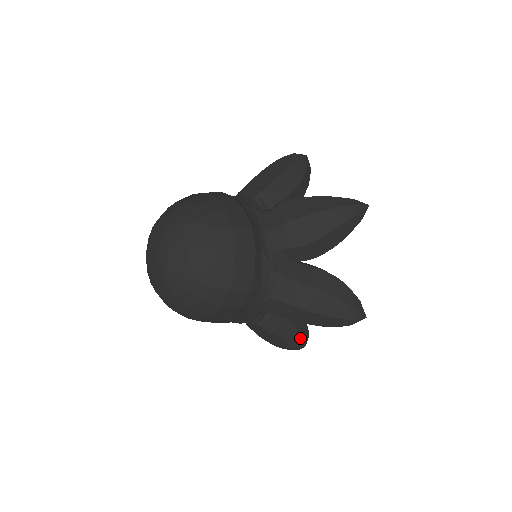
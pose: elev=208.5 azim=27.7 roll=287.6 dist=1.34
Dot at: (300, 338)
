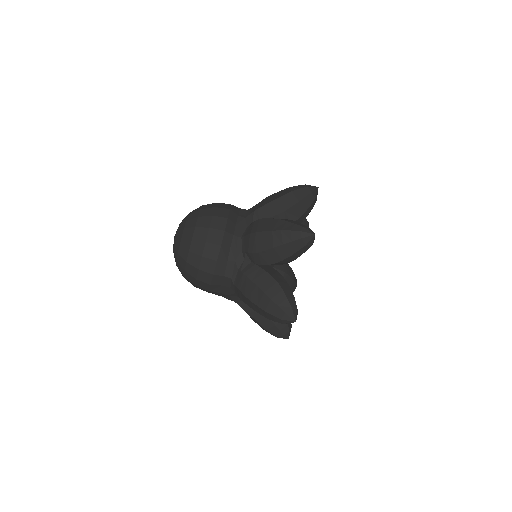
Dot at: (275, 327)
